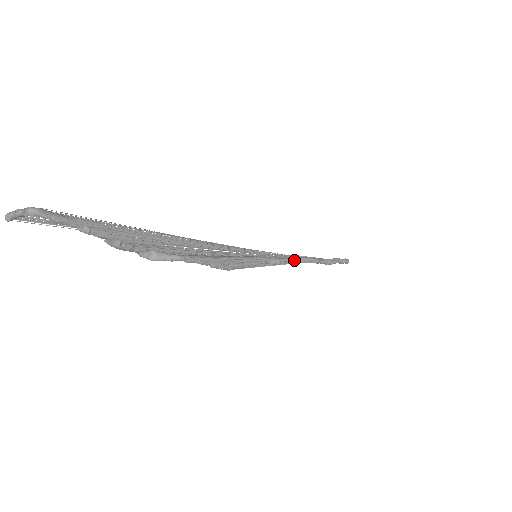
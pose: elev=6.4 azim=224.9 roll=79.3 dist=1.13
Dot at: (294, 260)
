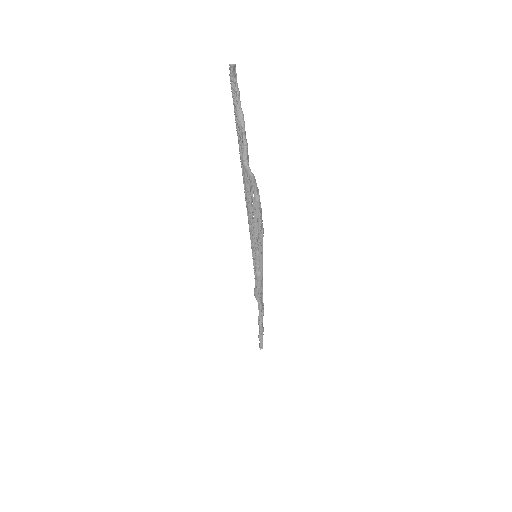
Dot at: (261, 288)
